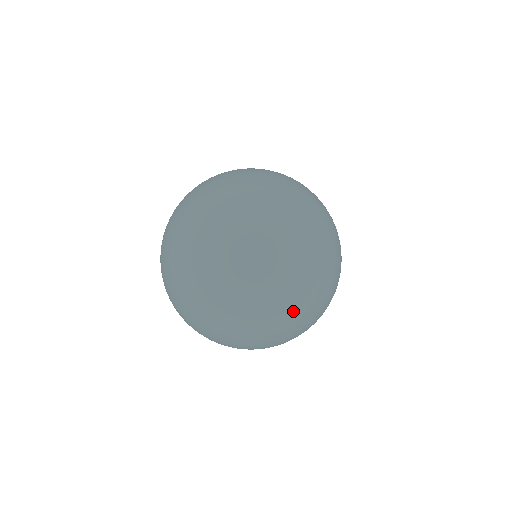
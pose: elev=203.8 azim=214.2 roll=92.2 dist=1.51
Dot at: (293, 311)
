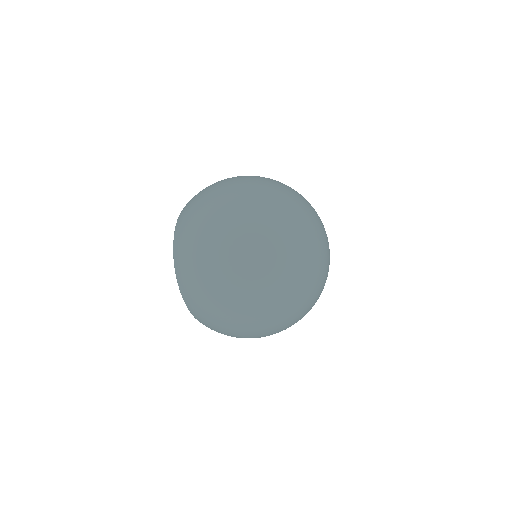
Dot at: (294, 302)
